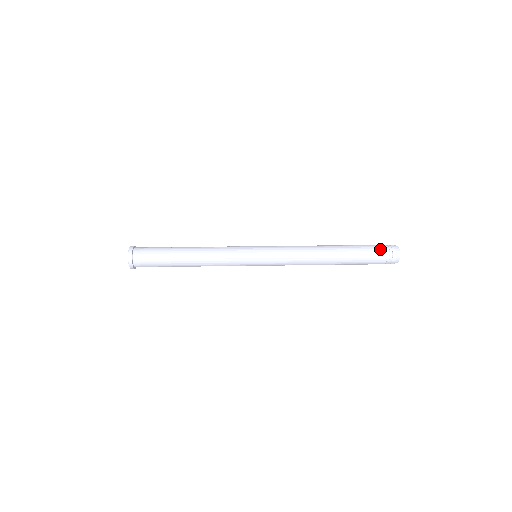
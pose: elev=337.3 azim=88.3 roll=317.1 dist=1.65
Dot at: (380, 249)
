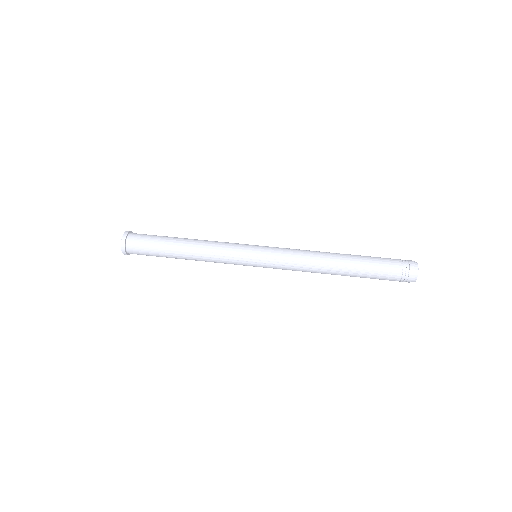
Dot at: (395, 268)
